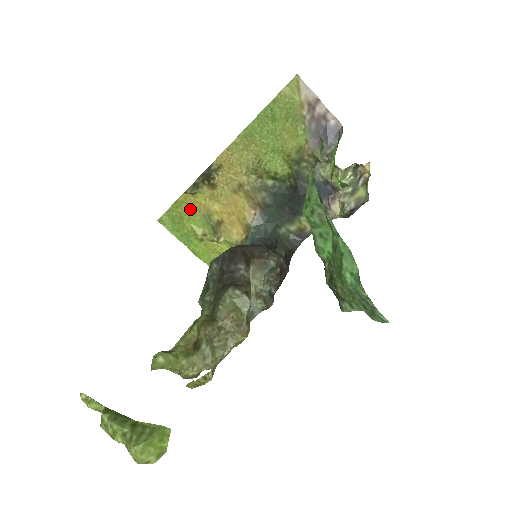
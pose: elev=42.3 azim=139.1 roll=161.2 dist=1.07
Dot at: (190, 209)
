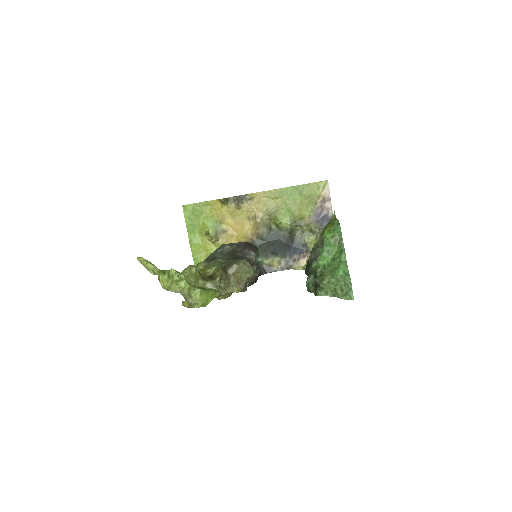
Dot at: (212, 212)
